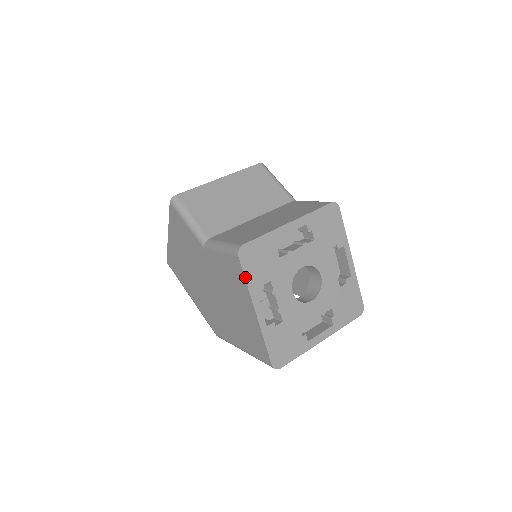
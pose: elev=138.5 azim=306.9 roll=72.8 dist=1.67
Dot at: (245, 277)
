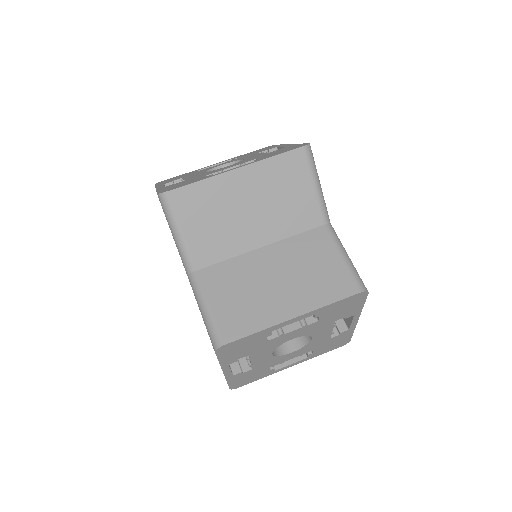
Dot at: (219, 360)
